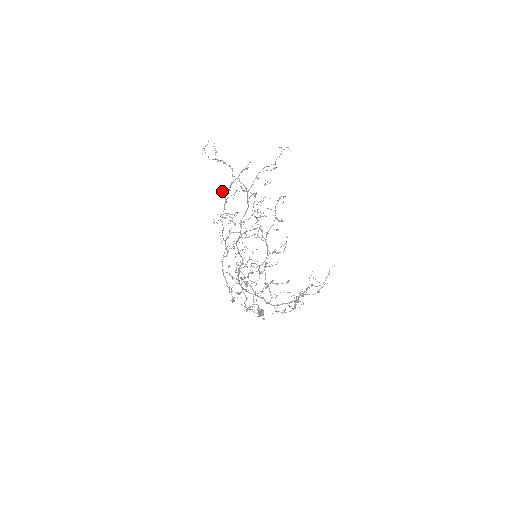
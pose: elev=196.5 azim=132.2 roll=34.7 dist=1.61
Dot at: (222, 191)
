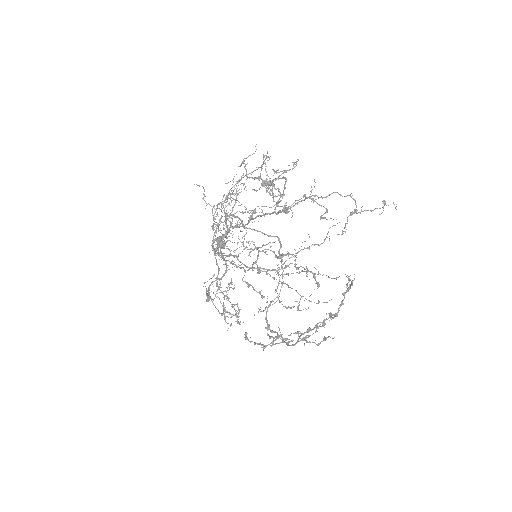
Dot at: (257, 247)
